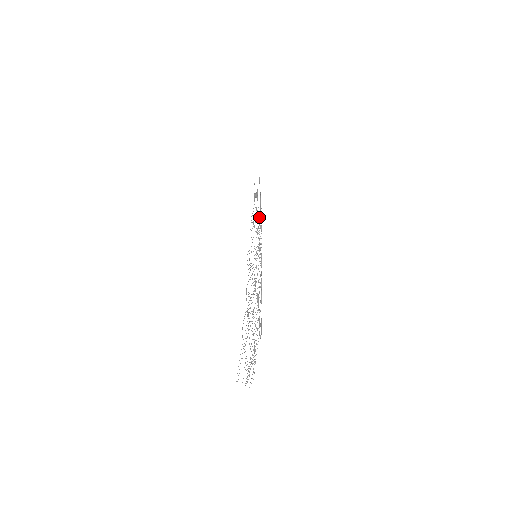
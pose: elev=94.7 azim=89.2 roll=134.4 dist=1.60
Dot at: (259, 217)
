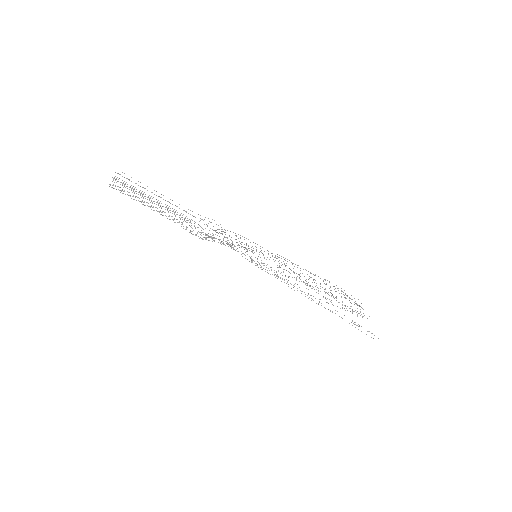
Dot at: occluded
